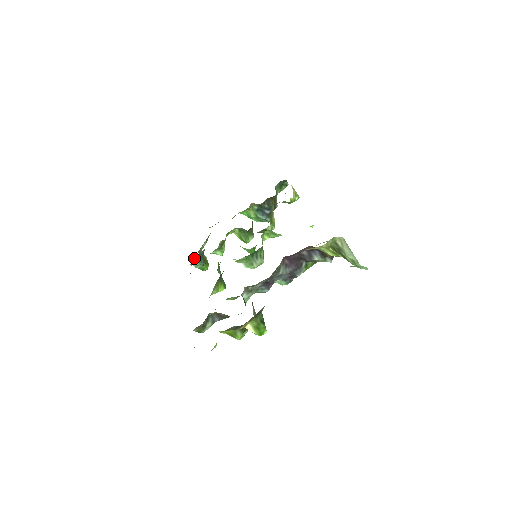
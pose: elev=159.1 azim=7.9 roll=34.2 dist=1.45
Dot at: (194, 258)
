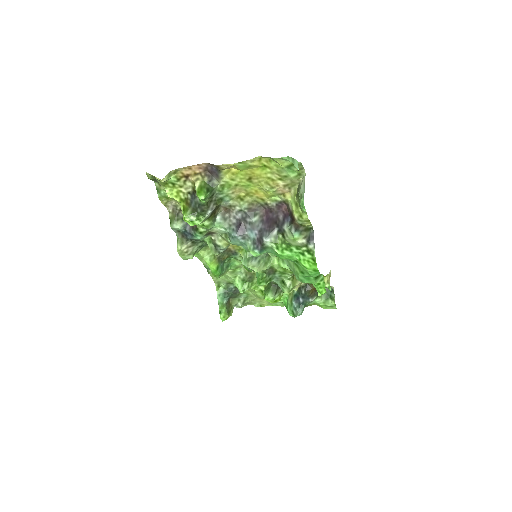
Dot at: (223, 286)
